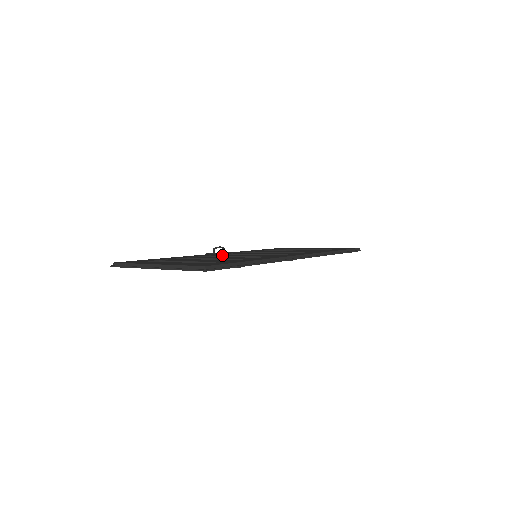
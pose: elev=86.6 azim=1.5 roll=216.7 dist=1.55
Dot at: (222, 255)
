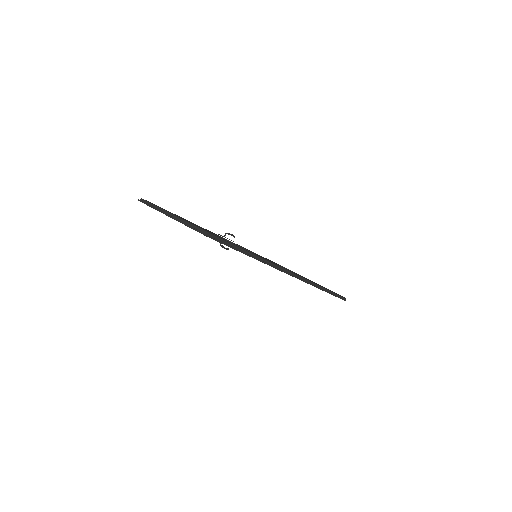
Dot at: (229, 241)
